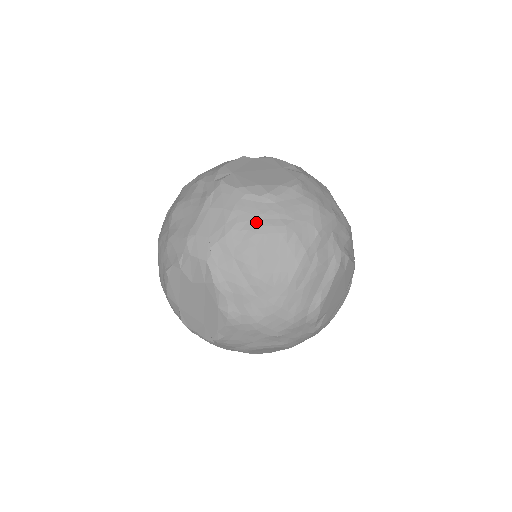
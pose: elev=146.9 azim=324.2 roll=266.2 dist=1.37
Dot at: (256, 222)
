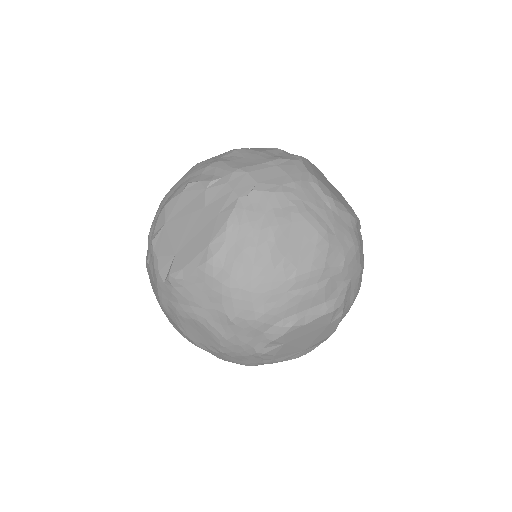
Dot at: (307, 206)
